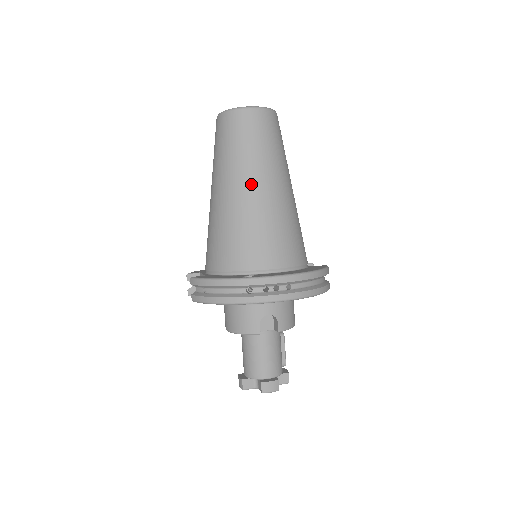
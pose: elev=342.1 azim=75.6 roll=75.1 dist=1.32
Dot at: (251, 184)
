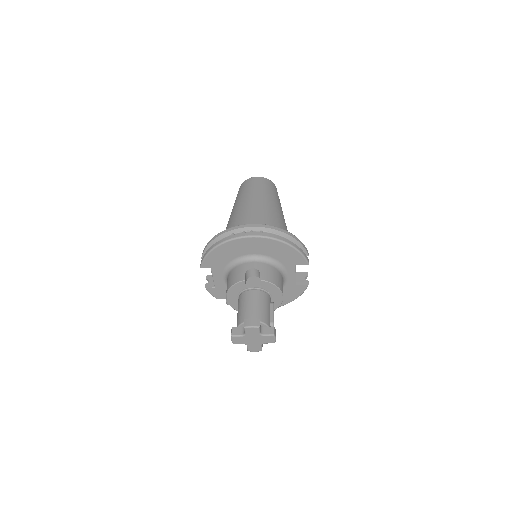
Dot at: (248, 202)
